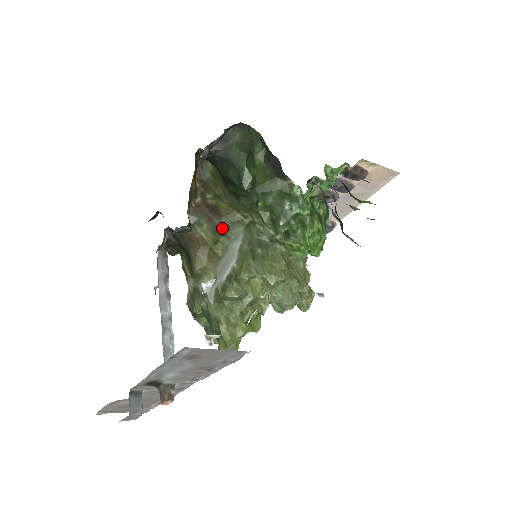
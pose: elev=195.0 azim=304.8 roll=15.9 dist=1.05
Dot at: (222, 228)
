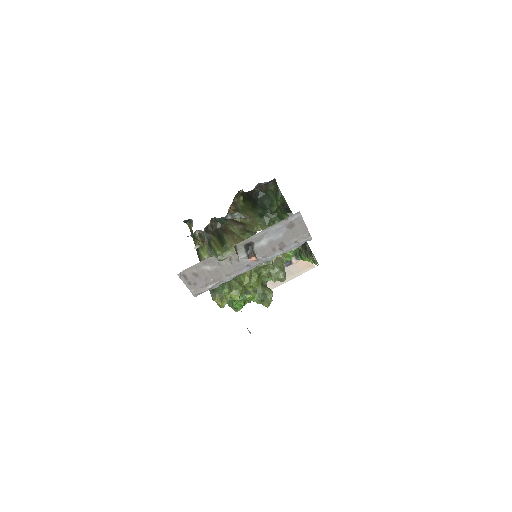
Dot at: (247, 230)
